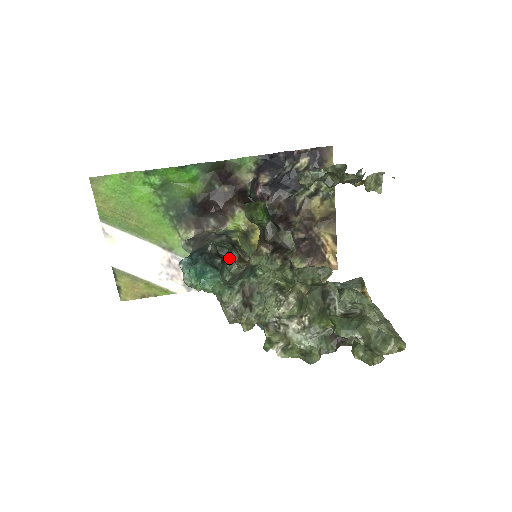
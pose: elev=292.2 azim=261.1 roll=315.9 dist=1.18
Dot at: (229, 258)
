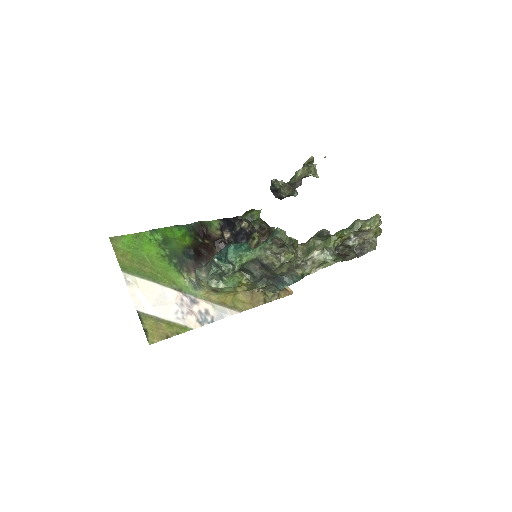
Dot at: occluded
